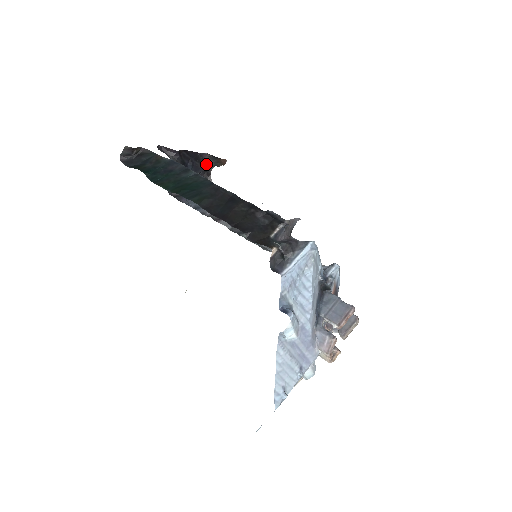
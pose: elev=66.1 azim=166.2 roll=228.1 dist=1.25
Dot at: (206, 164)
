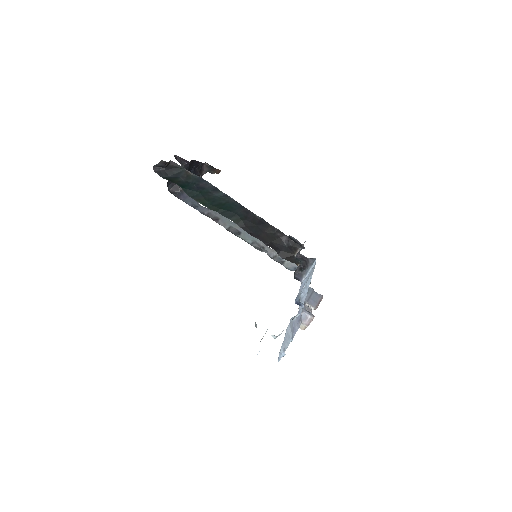
Dot at: (202, 170)
